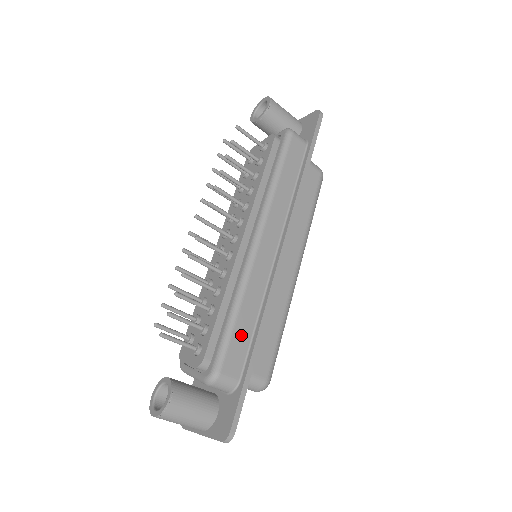
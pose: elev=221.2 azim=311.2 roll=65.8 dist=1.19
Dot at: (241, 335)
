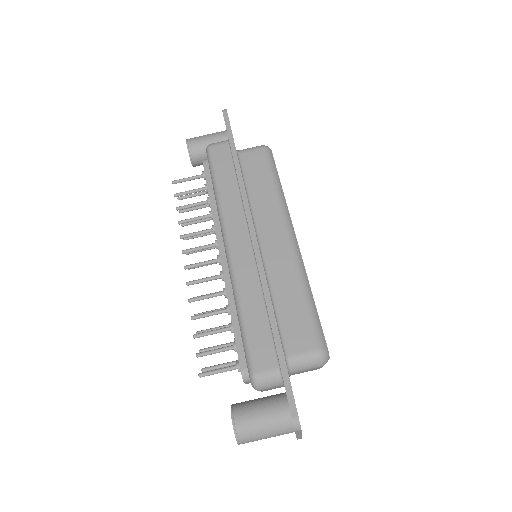
Dot at: (257, 329)
